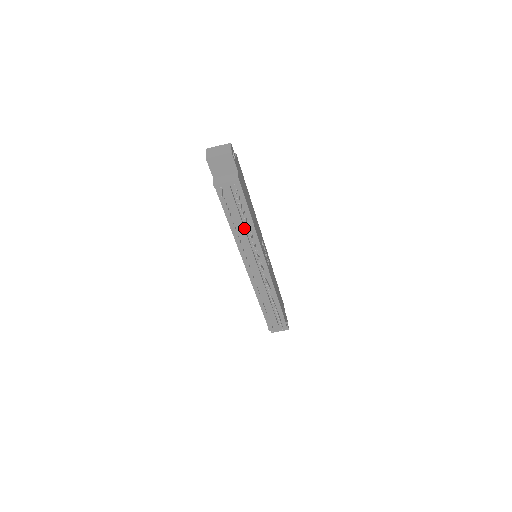
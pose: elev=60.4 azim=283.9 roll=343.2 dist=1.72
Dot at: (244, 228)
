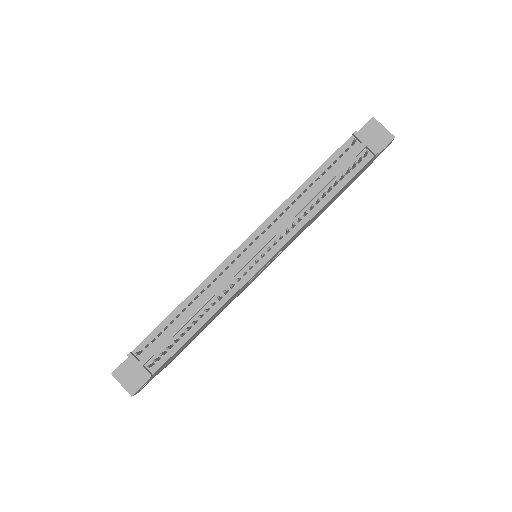
Dot at: (314, 197)
